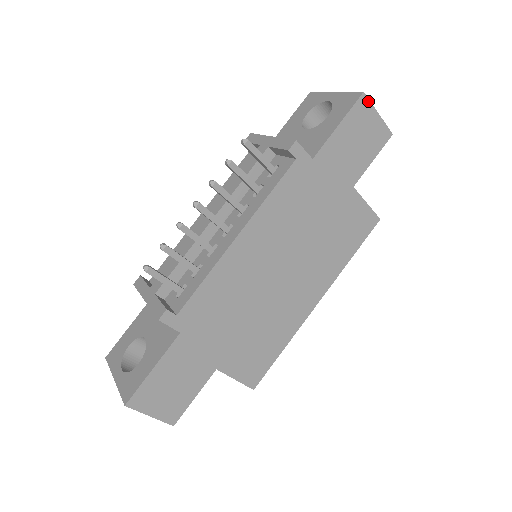
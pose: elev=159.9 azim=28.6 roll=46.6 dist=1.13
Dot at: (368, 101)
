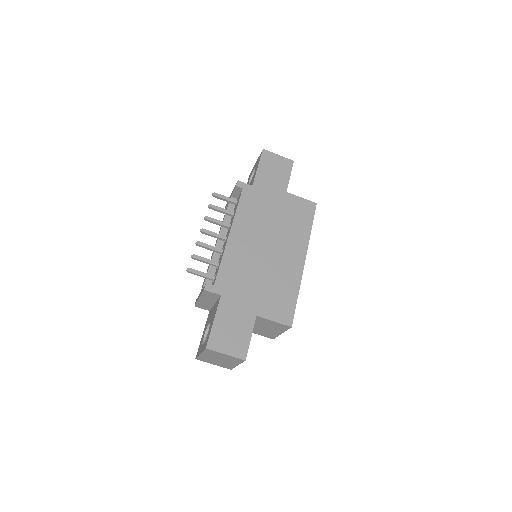
Dot at: (268, 152)
